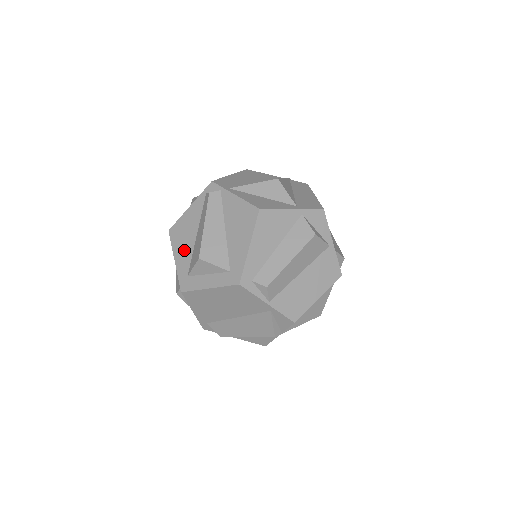
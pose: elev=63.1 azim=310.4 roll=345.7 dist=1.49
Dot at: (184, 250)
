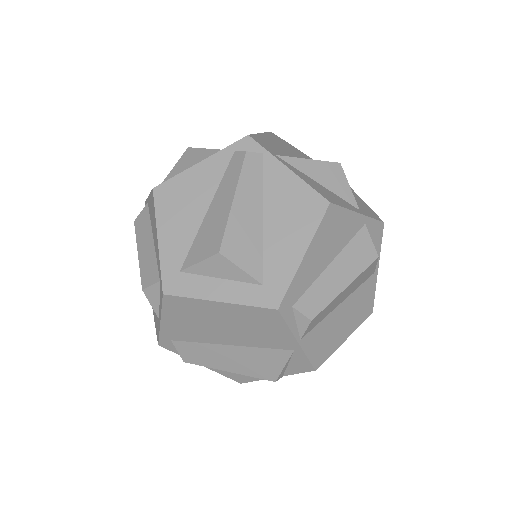
Dot at: (179, 228)
